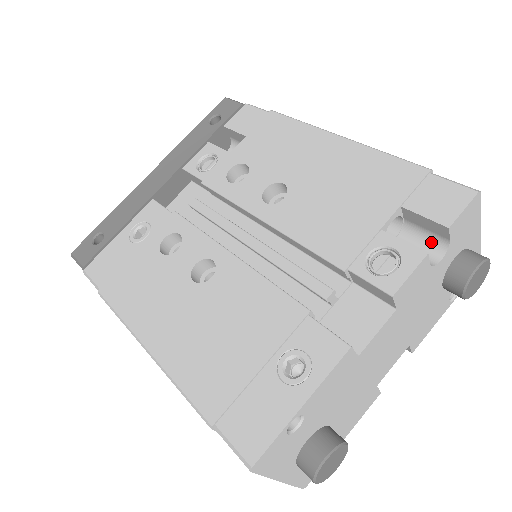
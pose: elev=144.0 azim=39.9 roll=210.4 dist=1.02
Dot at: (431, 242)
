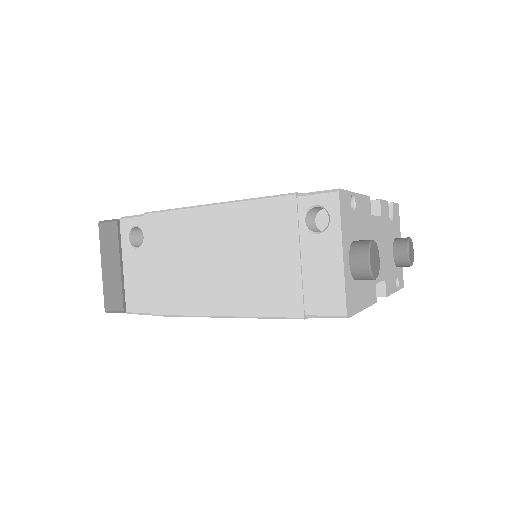
Dot at: occluded
